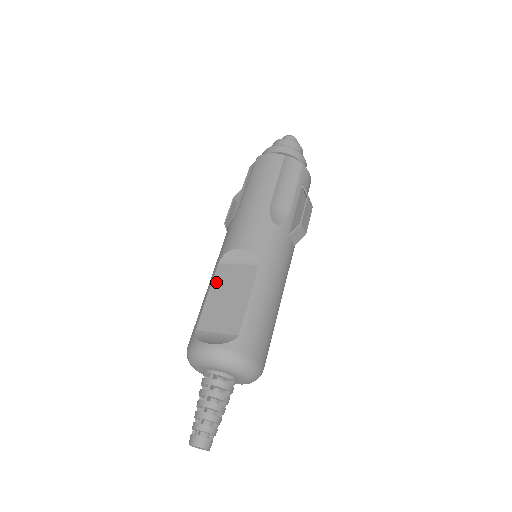
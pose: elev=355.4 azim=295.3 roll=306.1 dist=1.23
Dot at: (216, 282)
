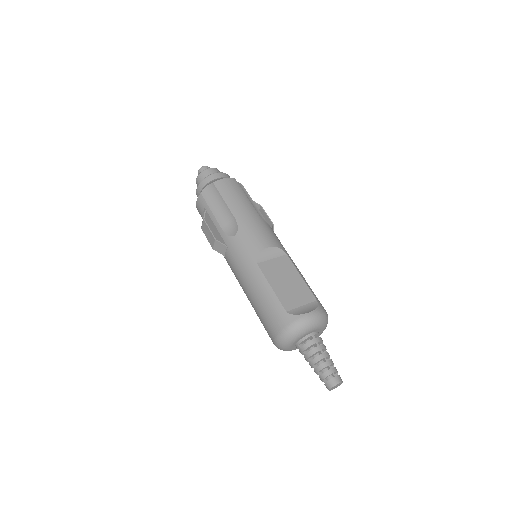
Dot at: (269, 276)
